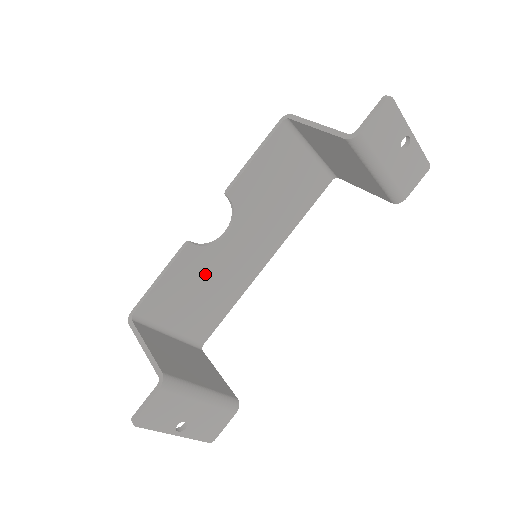
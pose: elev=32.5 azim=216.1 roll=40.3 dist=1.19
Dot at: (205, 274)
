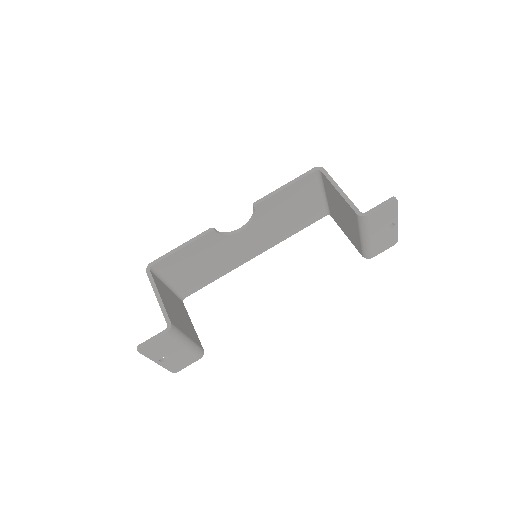
Dot at: (212, 253)
